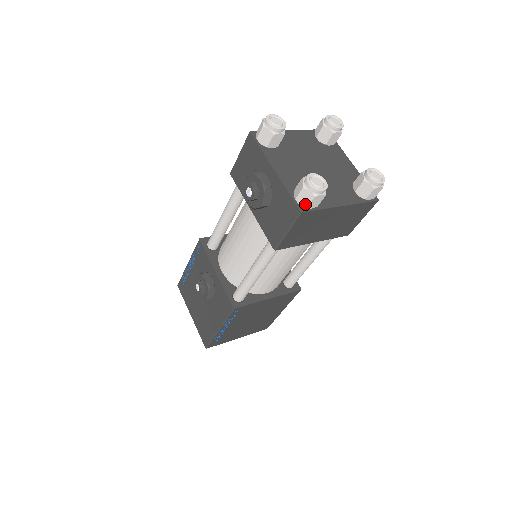
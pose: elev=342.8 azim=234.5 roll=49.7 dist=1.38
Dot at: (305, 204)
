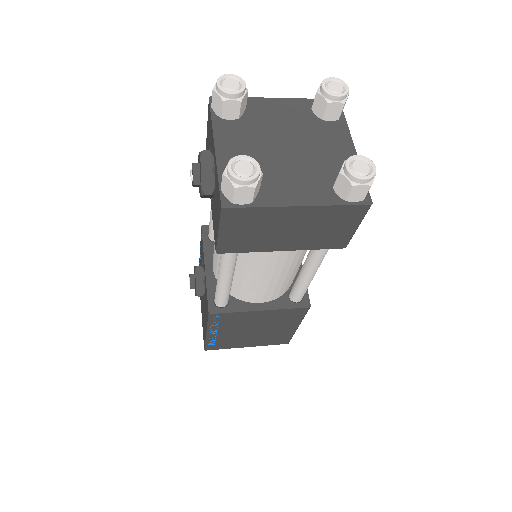
Dot at: (230, 197)
